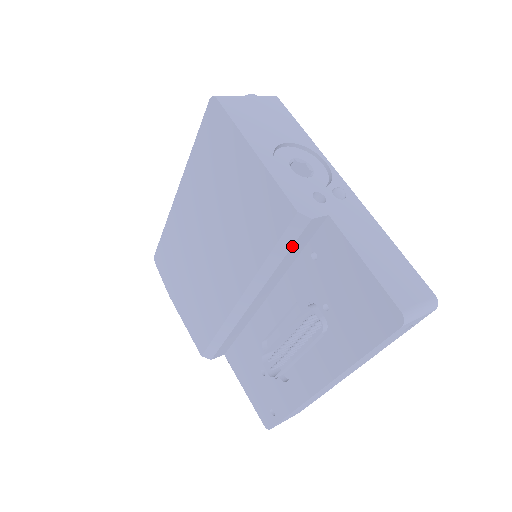
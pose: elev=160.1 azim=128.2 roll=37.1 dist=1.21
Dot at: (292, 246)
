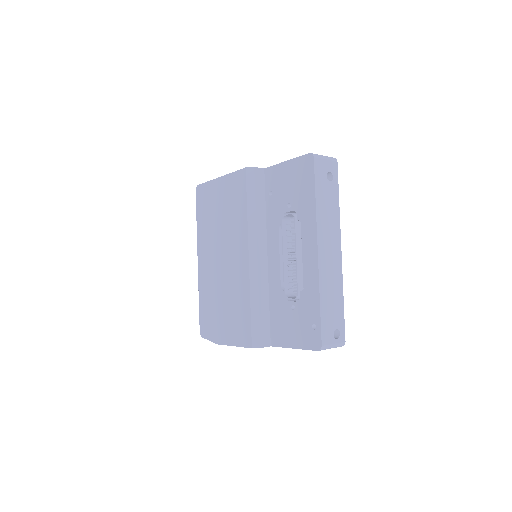
Dot at: (255, 191)
